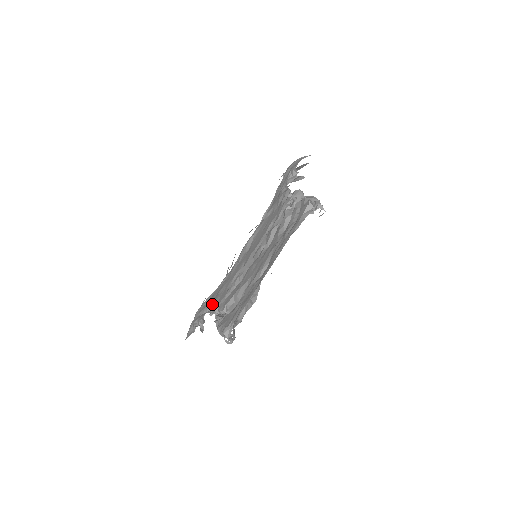
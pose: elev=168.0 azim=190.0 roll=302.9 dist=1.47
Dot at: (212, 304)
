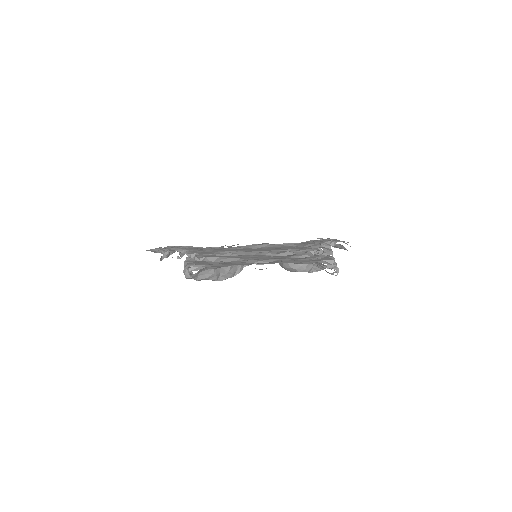
Dot at: (193, 250)
